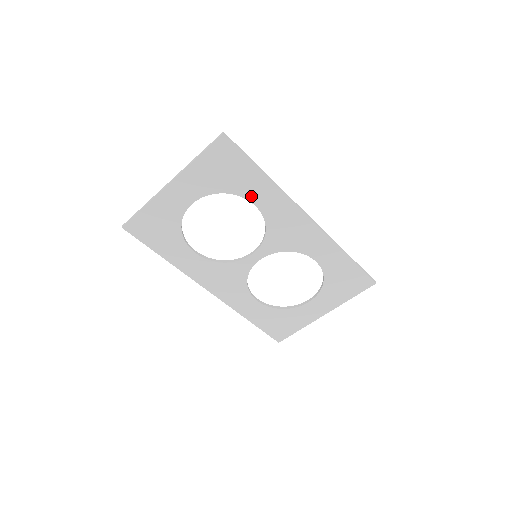
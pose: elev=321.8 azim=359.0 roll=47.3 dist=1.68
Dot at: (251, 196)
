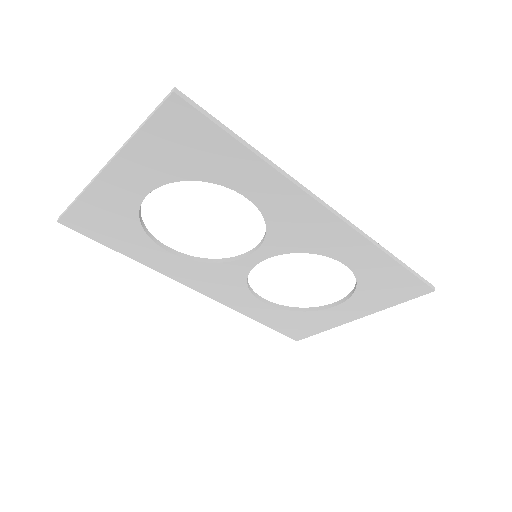
Dot at: (237, 184)
